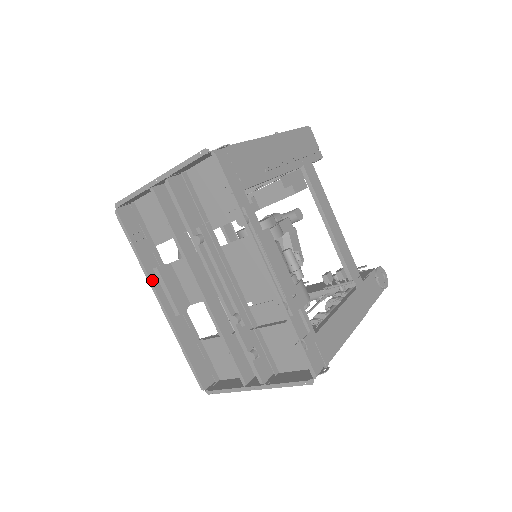
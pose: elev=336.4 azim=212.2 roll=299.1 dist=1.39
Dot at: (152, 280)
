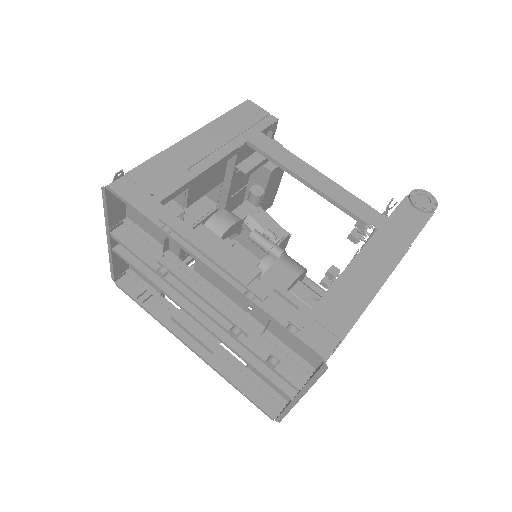
Dot at: (173, 330)
